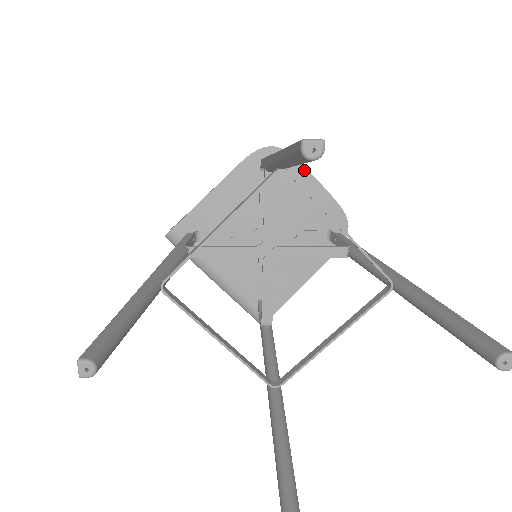
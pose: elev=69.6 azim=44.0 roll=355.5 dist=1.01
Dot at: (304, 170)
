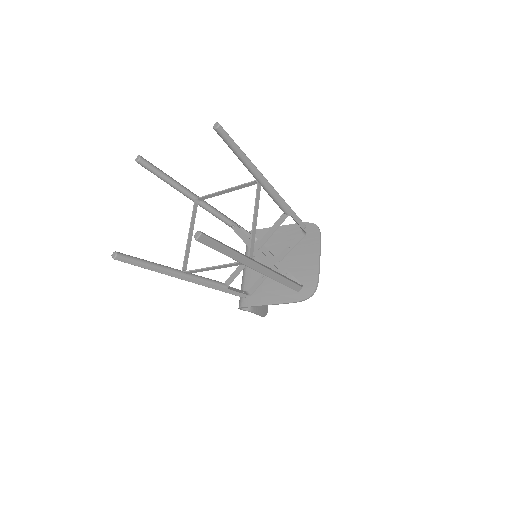
Dot at: (318, 246)
